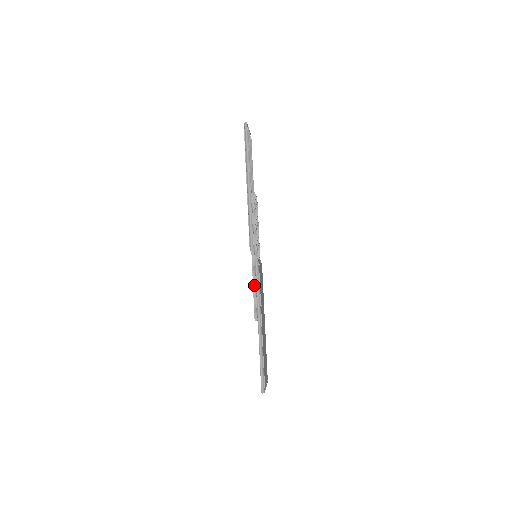
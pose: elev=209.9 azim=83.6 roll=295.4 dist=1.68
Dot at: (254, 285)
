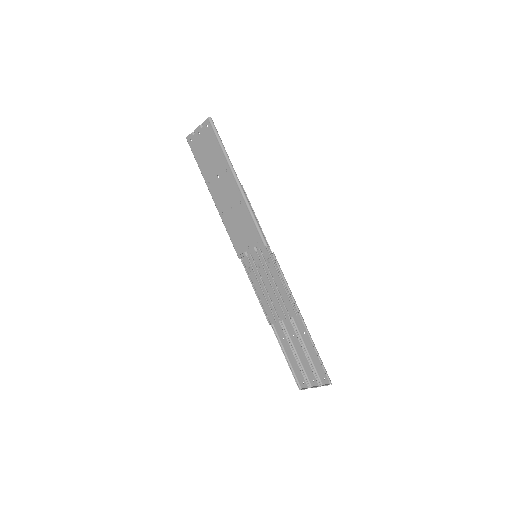
Dot at: (281, 280)
